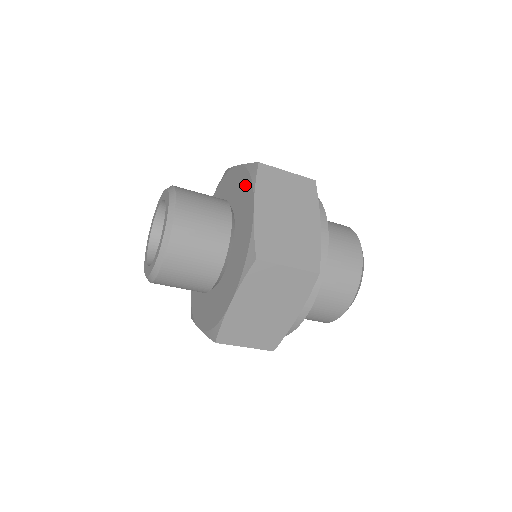
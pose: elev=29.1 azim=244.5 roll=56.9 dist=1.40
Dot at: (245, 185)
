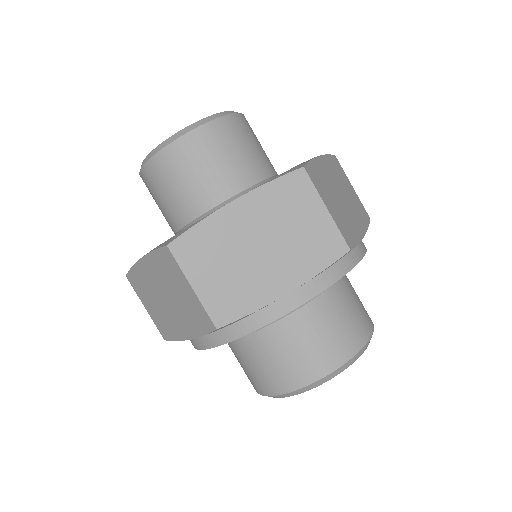
Dot at: occluded
